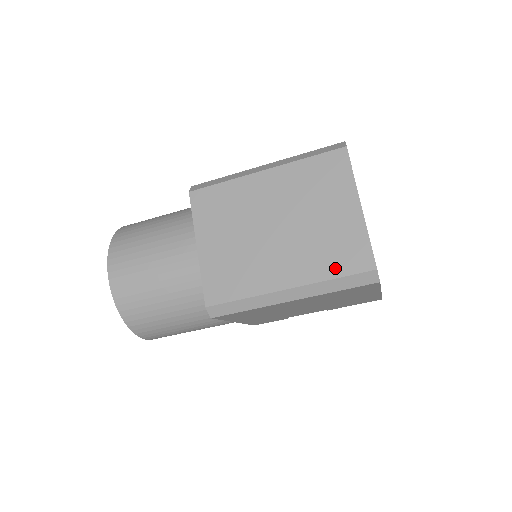
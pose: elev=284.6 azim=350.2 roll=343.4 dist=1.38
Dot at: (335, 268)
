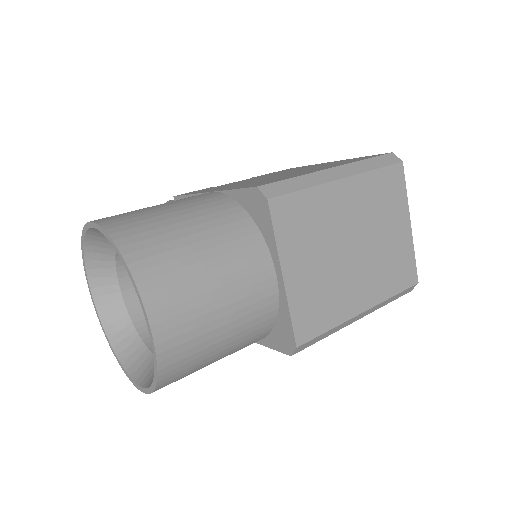
Dot at: (395, 285)
